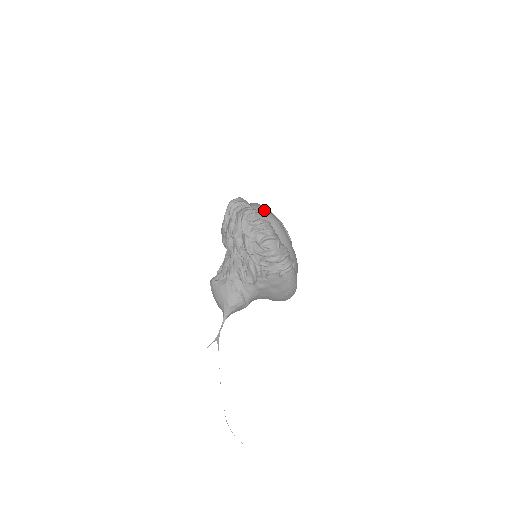
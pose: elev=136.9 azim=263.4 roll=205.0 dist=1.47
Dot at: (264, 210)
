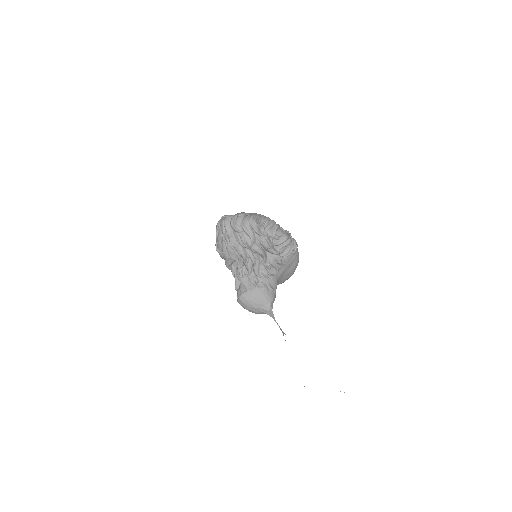
Dot at: (251, 213)
